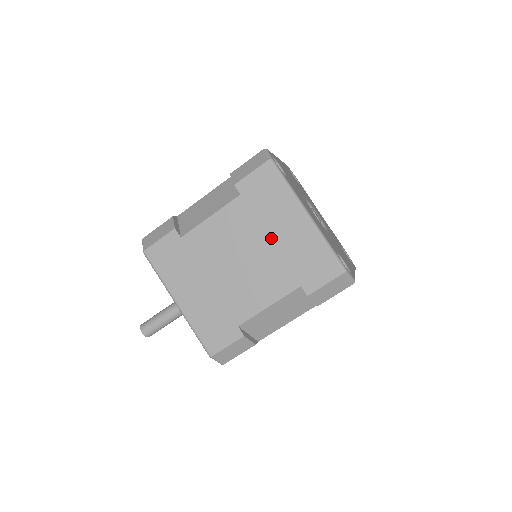
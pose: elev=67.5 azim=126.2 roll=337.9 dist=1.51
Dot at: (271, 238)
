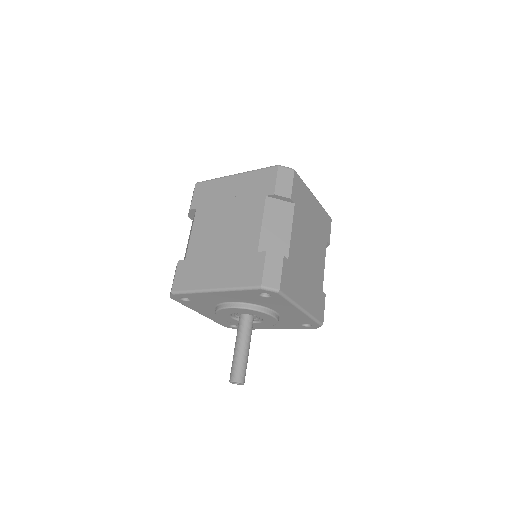
Dot at: (229, 201)
